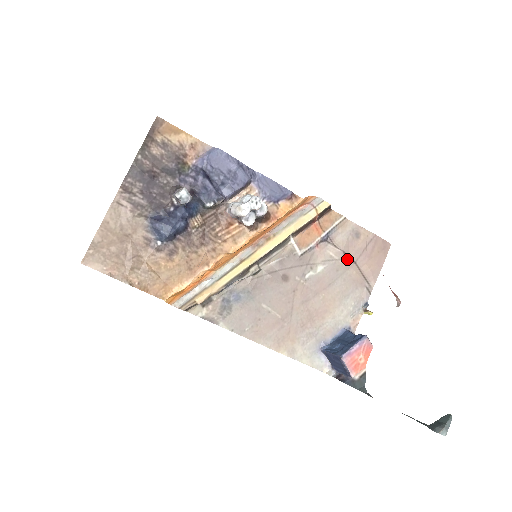
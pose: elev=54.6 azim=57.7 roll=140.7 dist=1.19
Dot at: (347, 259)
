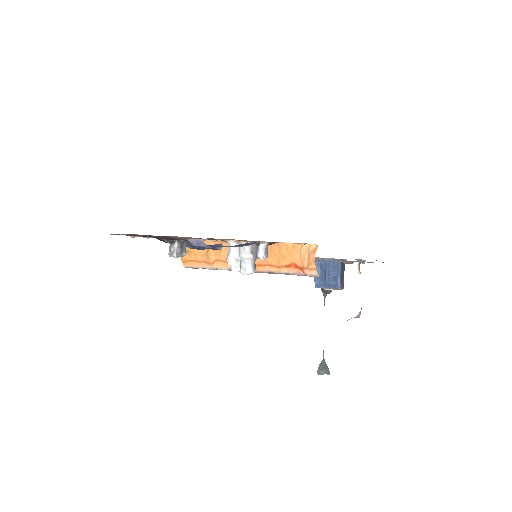
Dot at: occluded
